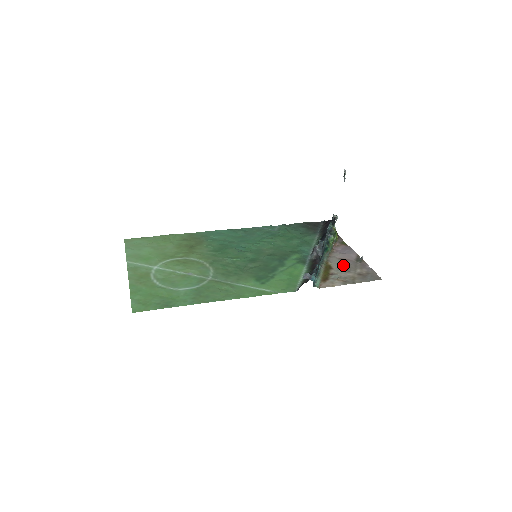
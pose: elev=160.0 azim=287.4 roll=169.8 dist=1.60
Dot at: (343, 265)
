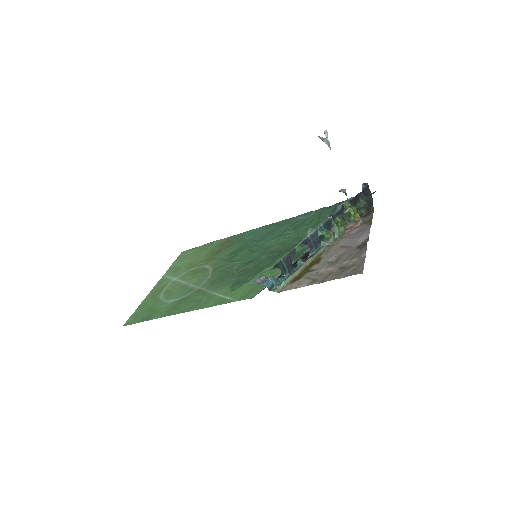
Dot at: (335, 256)
